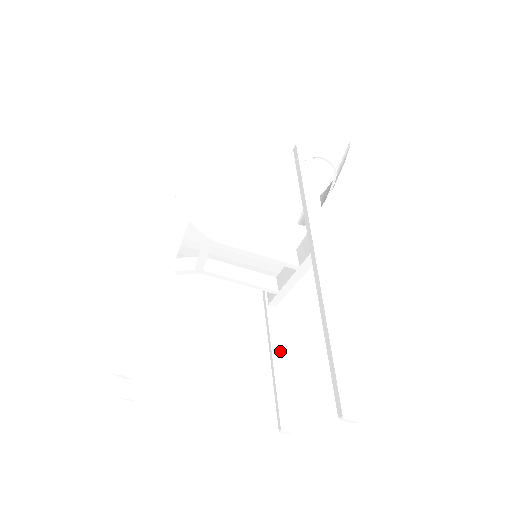
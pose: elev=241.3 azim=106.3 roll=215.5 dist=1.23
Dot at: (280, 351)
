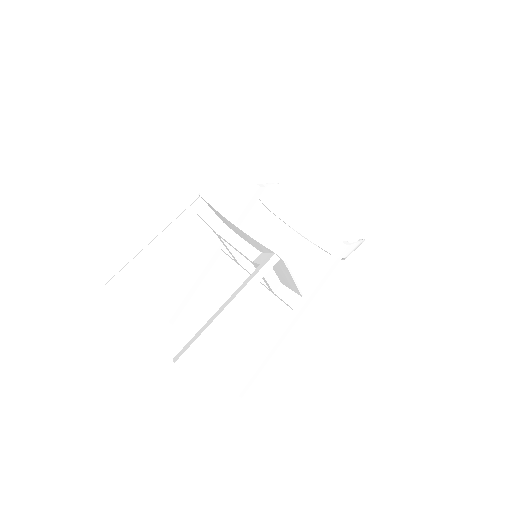
Dot at: (202, 279)
